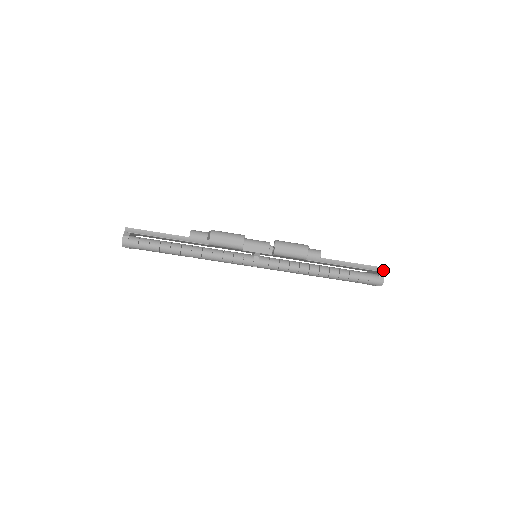
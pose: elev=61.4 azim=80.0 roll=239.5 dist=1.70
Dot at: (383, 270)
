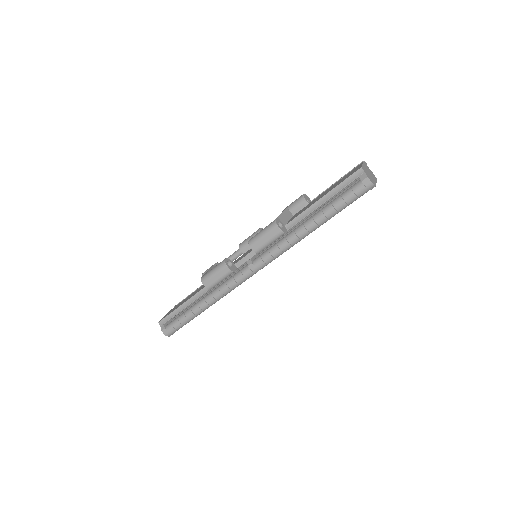
Dot at: (362, 171)
